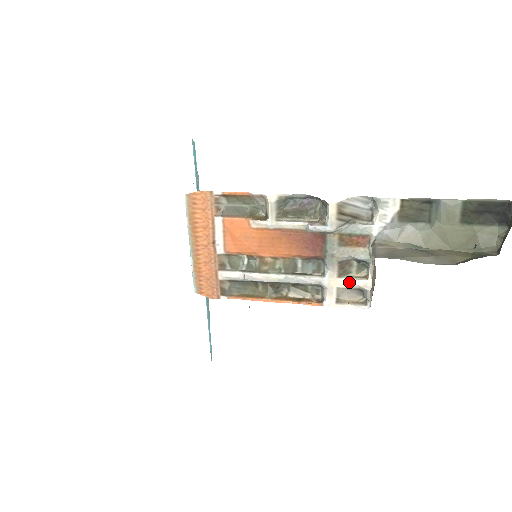
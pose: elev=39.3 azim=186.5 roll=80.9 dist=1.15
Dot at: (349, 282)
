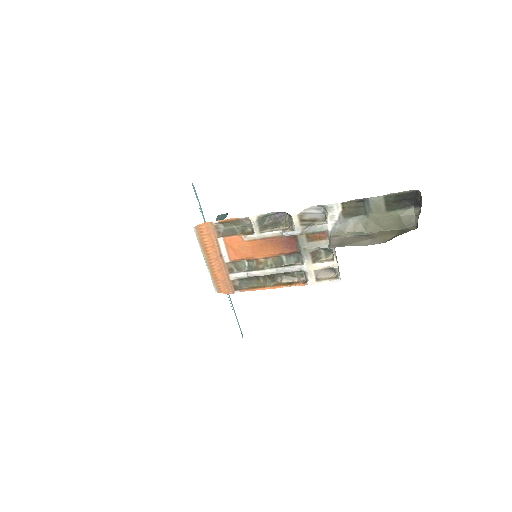
Dot at: (321, 265)
